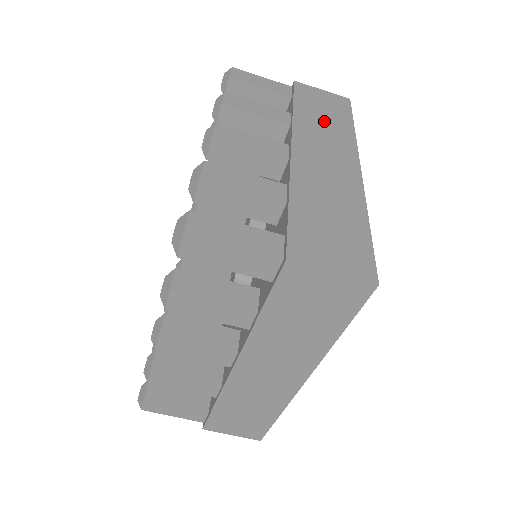
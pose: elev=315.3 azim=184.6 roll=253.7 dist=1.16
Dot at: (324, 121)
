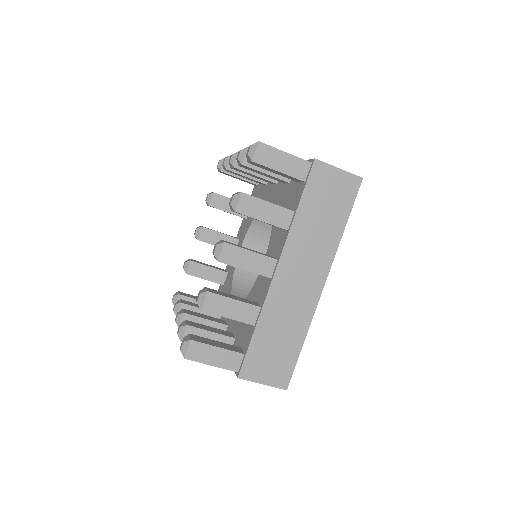
Dot at: occluded
